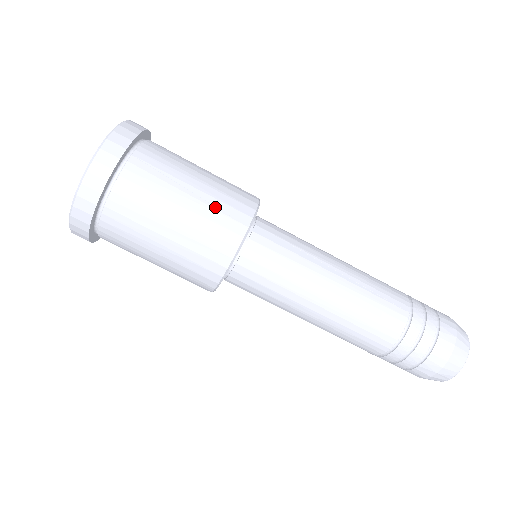
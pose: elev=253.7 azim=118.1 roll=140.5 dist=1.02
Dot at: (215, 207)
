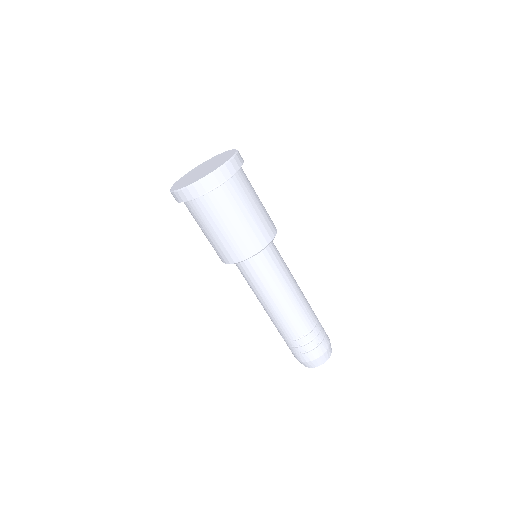
Dot at: (267, 215)
